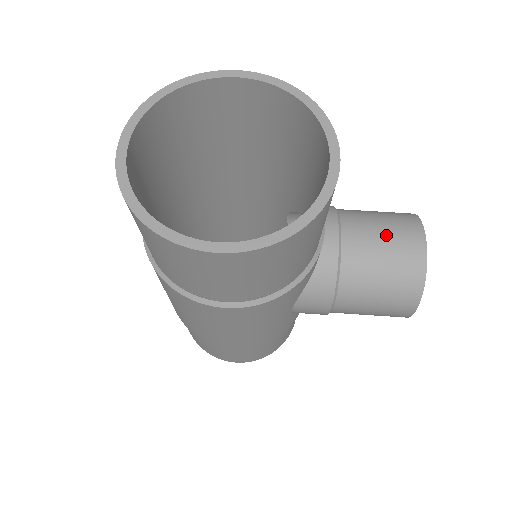
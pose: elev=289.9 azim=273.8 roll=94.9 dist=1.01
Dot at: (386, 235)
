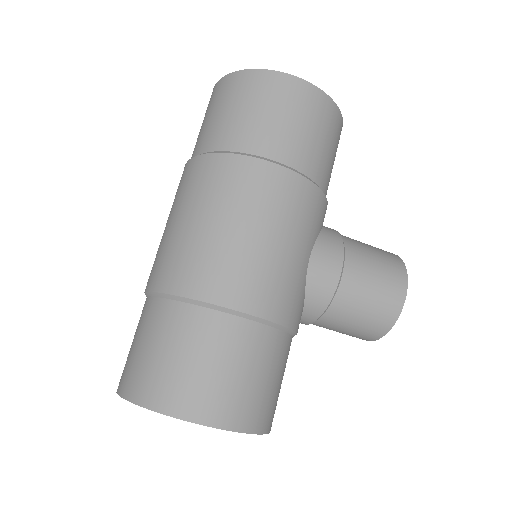
Dot at: (344, 333)
